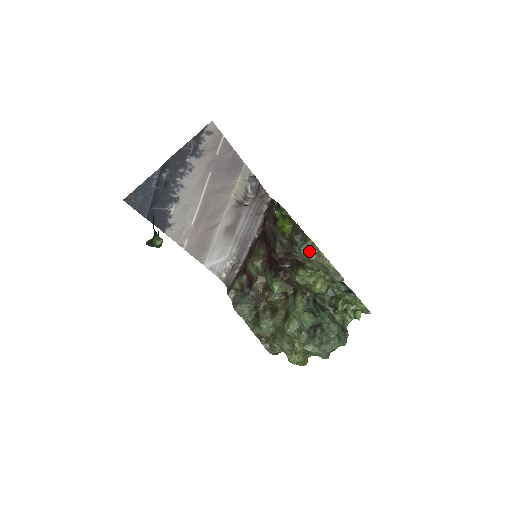
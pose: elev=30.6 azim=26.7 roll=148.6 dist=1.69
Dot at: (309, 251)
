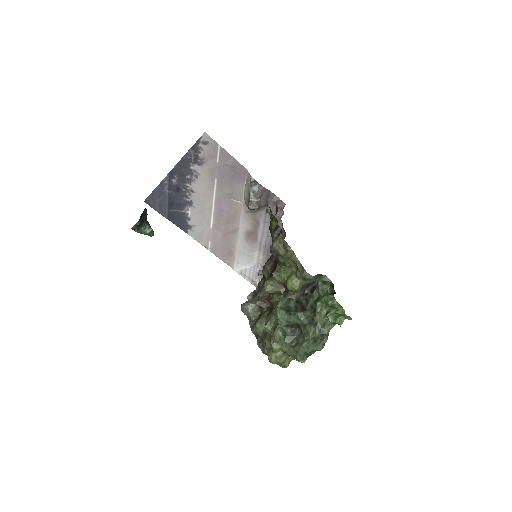
Dot at: (280, 246)
